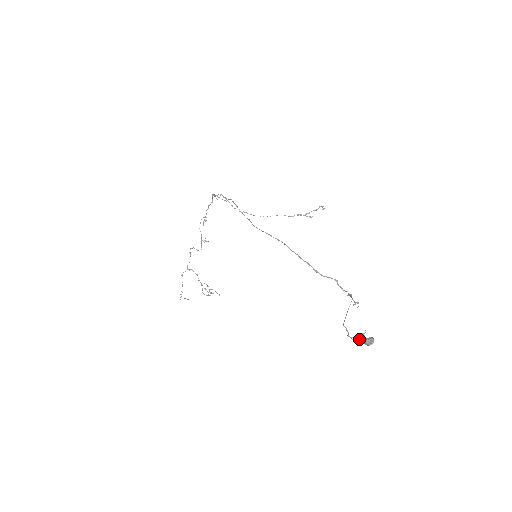
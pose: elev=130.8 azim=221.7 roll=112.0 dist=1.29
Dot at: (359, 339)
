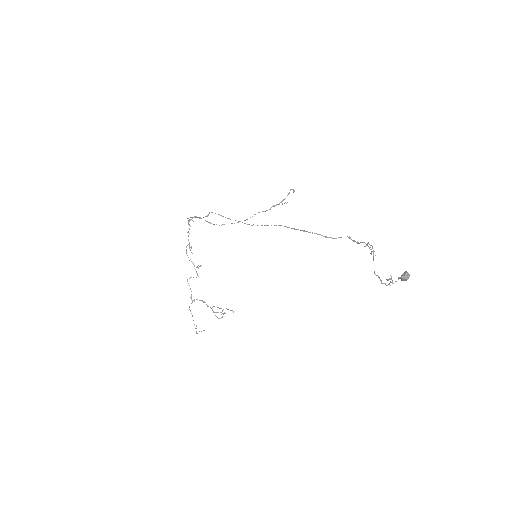
Dot at: occluded
